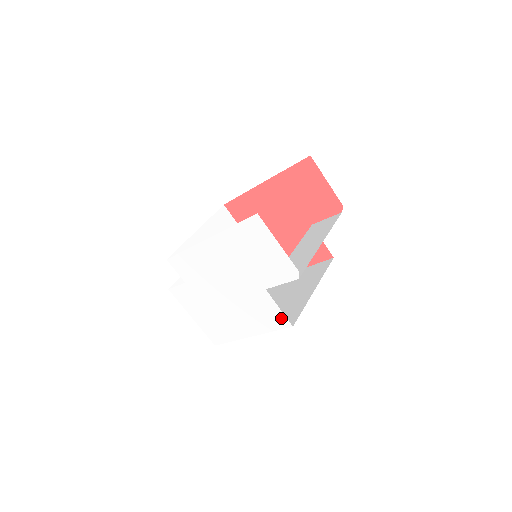
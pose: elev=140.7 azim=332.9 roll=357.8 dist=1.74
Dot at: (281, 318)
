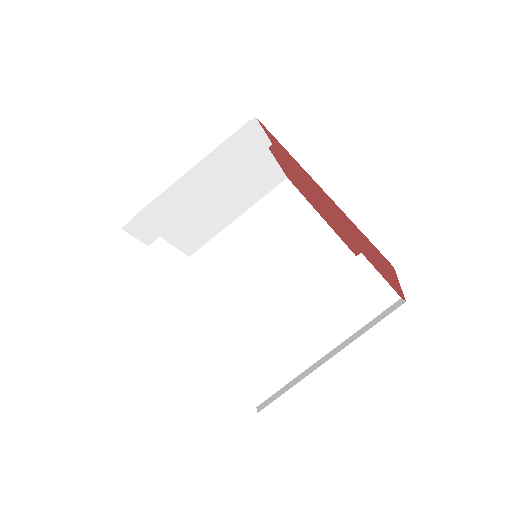
Dot at: occluded
